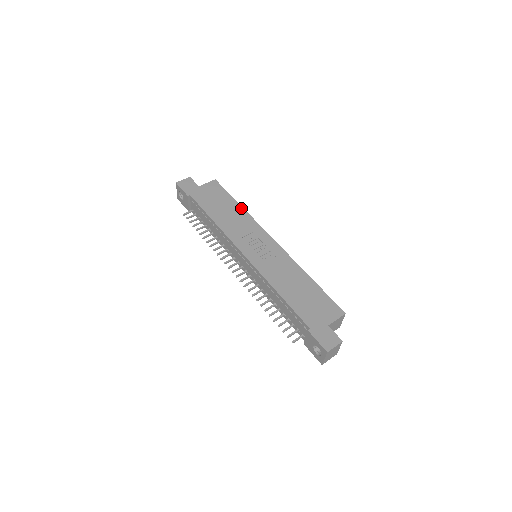
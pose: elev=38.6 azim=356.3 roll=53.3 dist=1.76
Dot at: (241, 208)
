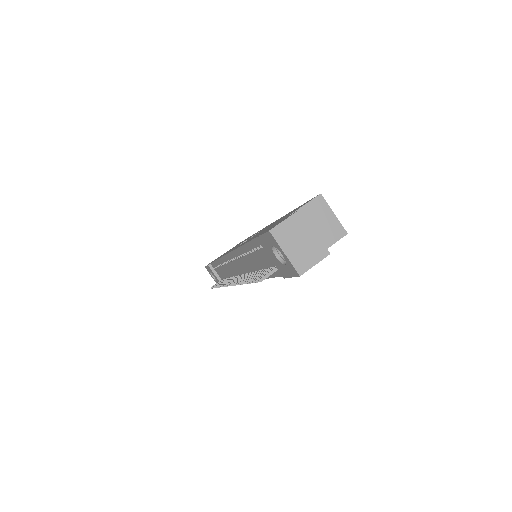
Dot at: (250, 236)
